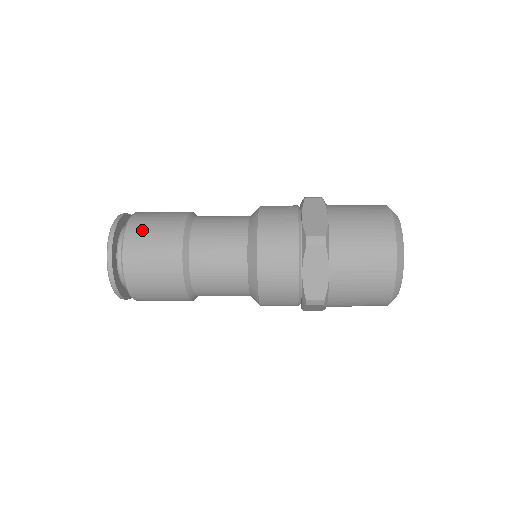
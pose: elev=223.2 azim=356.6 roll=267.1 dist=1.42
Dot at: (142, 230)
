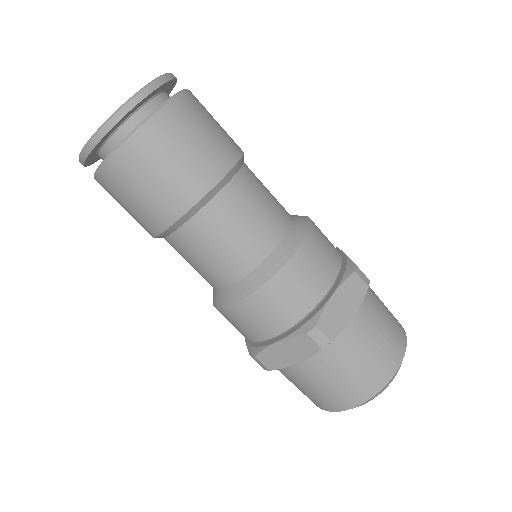
Dot at: occluded
